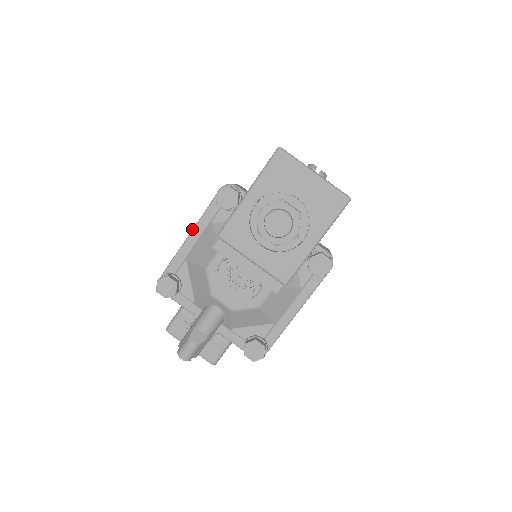
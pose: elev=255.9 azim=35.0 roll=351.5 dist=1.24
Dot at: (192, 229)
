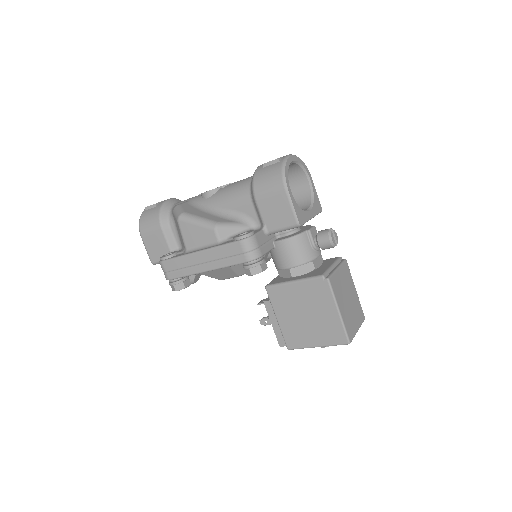
Dot at: occluded
